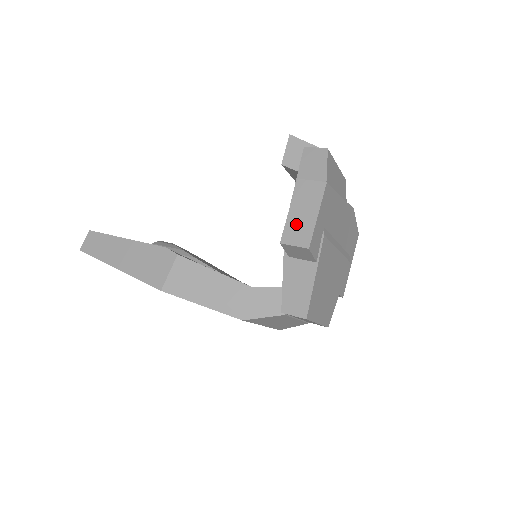
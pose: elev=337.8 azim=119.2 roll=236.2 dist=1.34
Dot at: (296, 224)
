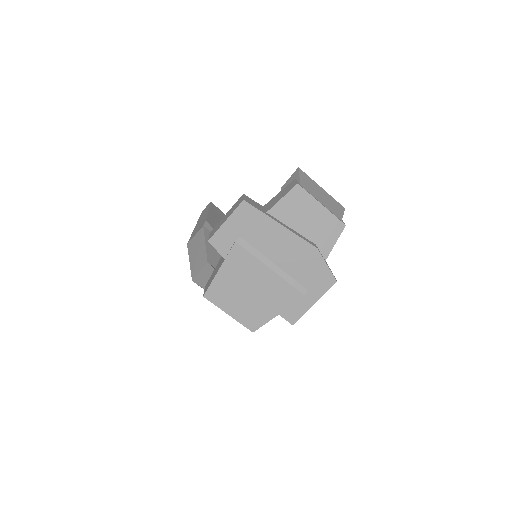
Dot at: (220, 223)
